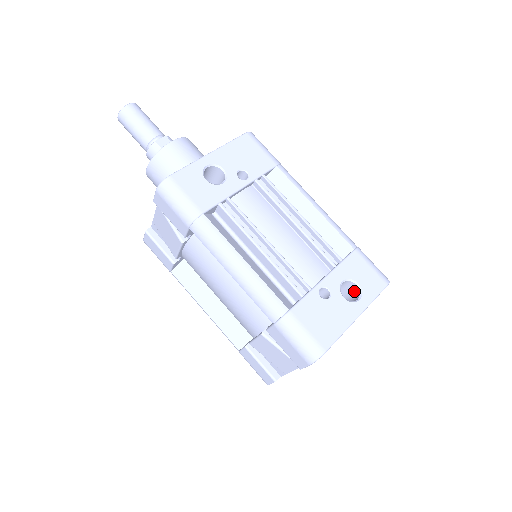
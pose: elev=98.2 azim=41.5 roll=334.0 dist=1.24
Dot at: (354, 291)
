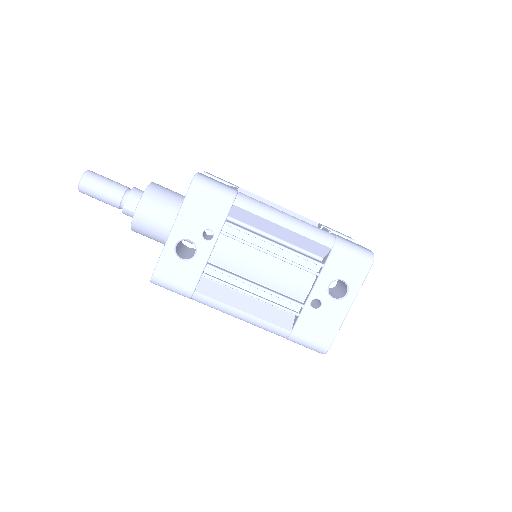
Dot at: occluded
